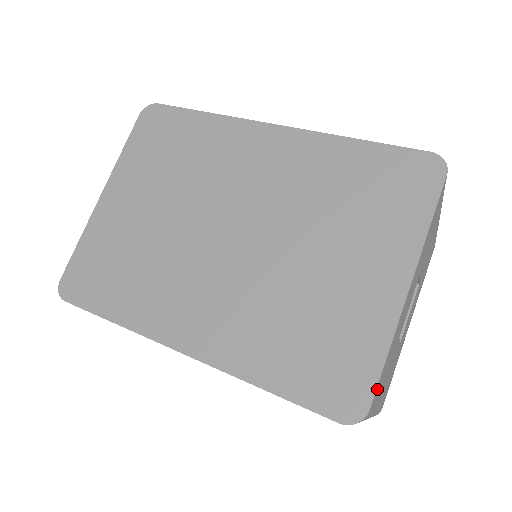
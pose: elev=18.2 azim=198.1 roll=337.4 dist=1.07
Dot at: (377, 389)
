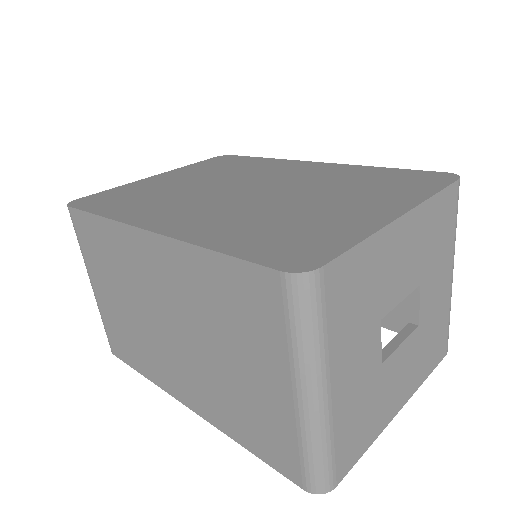
Dot at: (339, 271)
